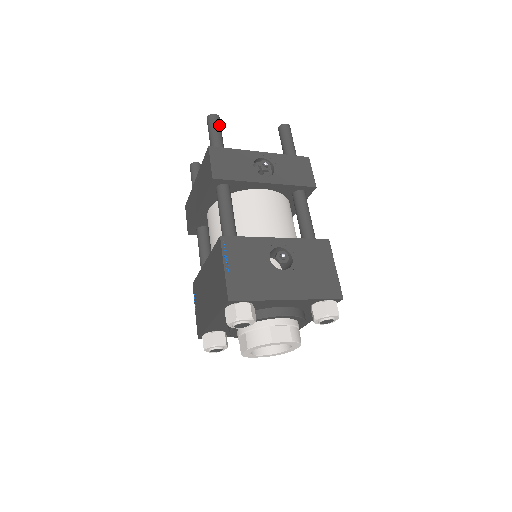
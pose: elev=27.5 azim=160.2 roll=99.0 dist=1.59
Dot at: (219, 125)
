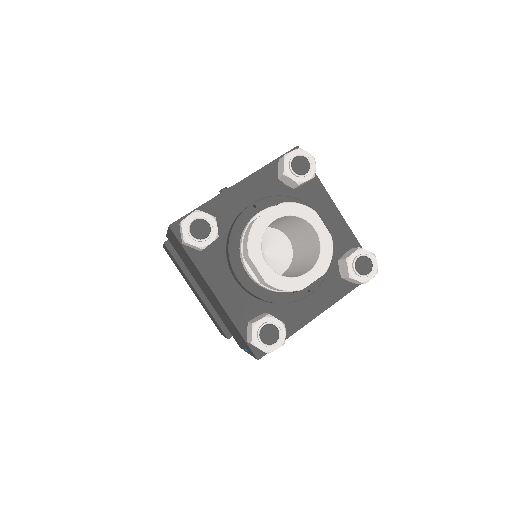
Dot at: occluded
